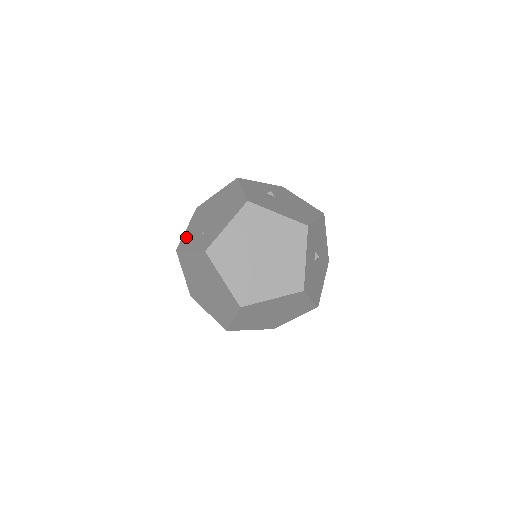
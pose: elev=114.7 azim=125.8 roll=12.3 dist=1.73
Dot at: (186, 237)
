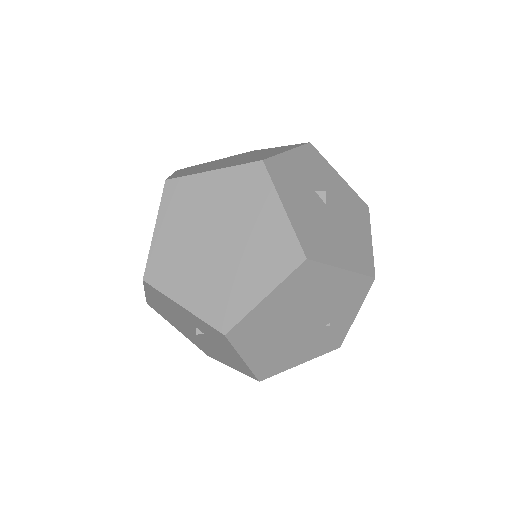
Dot at: occluded
